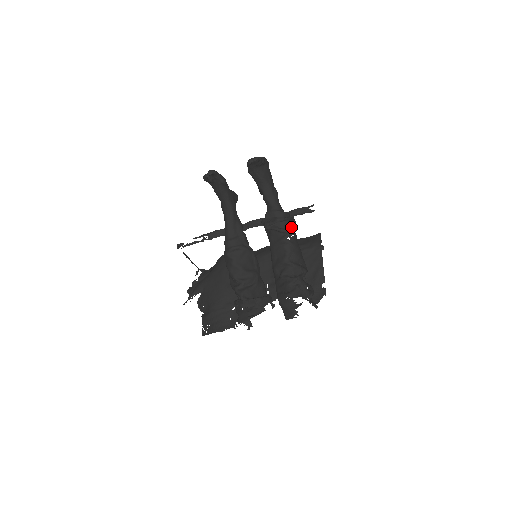
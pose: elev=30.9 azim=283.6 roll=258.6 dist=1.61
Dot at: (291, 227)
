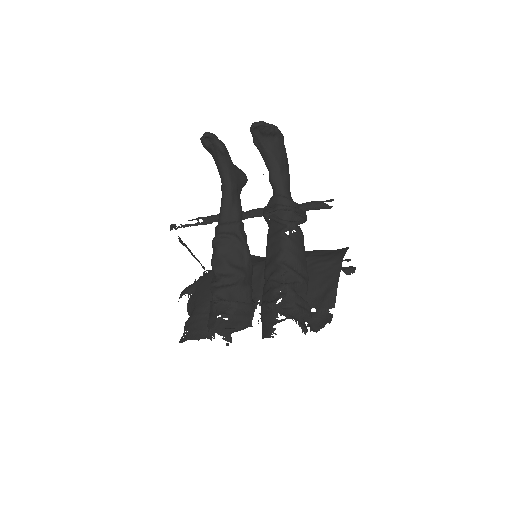
Dot at: (296, 221)
